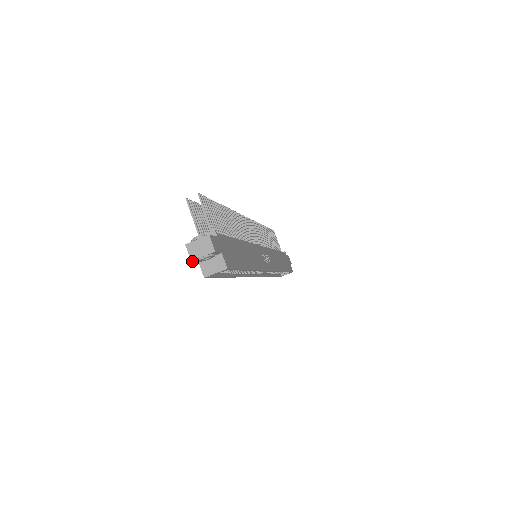
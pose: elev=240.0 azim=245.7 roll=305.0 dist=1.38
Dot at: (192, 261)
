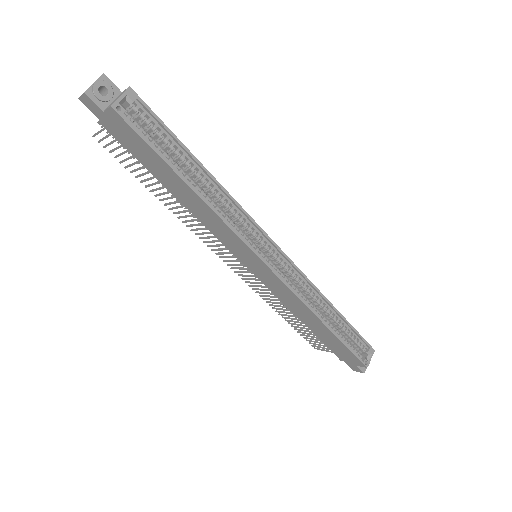
Dot at: (87, 96)
